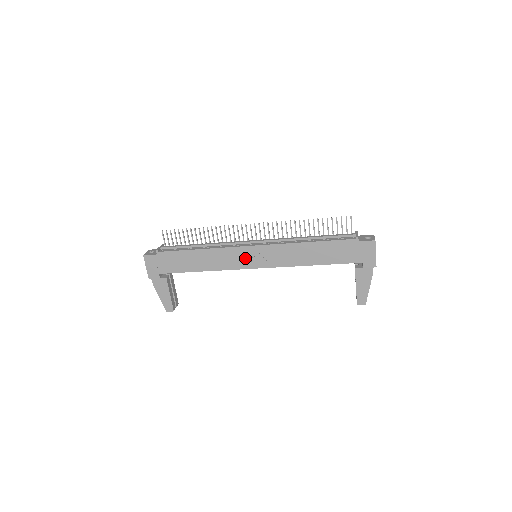
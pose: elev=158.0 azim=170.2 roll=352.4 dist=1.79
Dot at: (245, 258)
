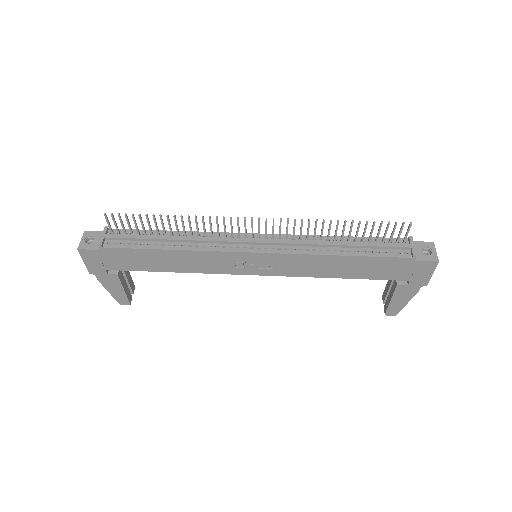
Dot at: (241, 264)
